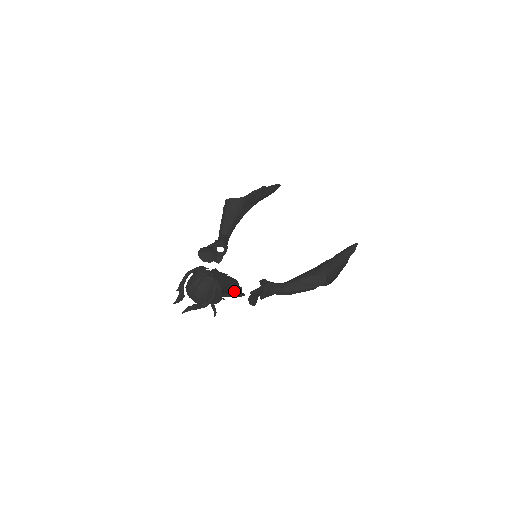
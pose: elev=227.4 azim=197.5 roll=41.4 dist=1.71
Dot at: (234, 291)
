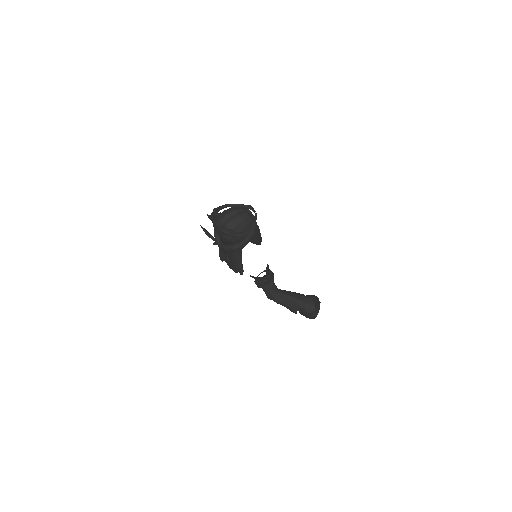
Dot at: occluded
